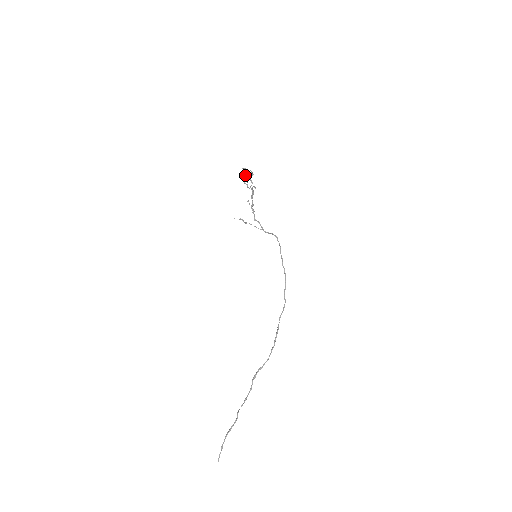
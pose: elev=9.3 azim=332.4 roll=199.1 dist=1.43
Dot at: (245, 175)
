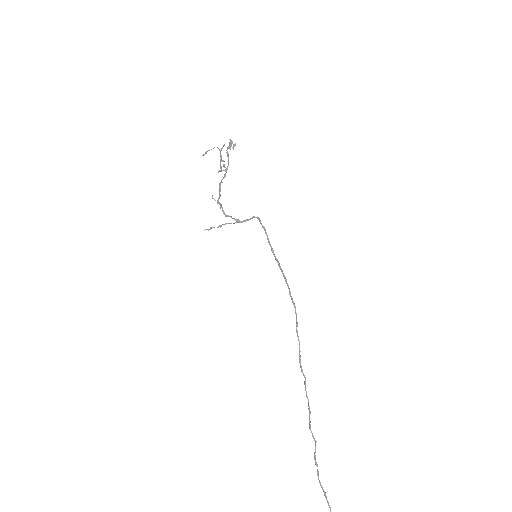
Dot at: (230, 148)
